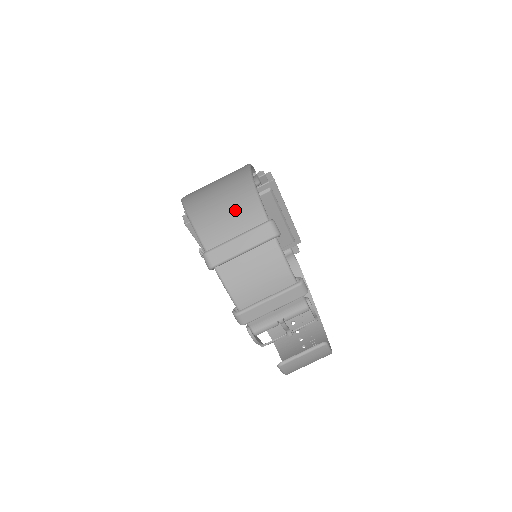
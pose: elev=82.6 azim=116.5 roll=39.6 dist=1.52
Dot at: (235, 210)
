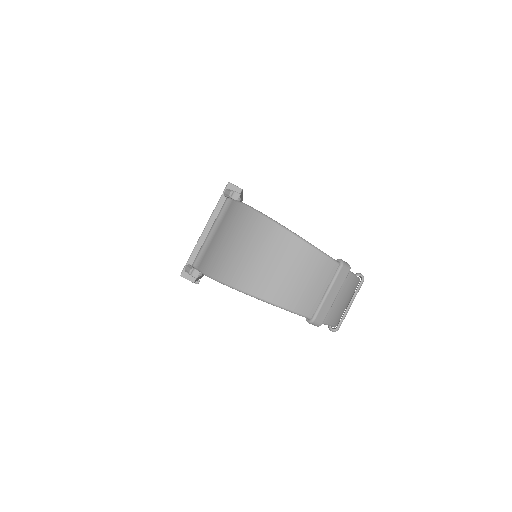
Dot at: (310, 274)
